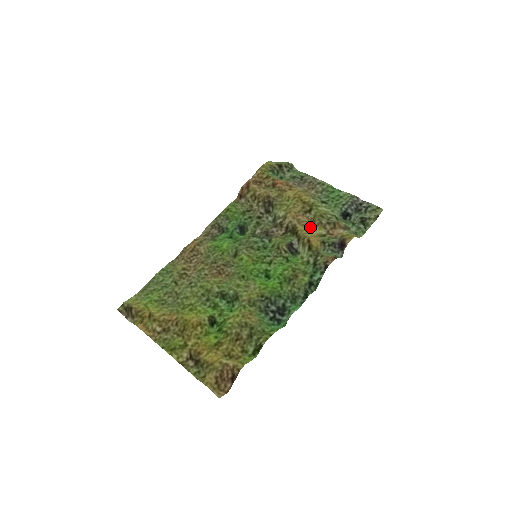
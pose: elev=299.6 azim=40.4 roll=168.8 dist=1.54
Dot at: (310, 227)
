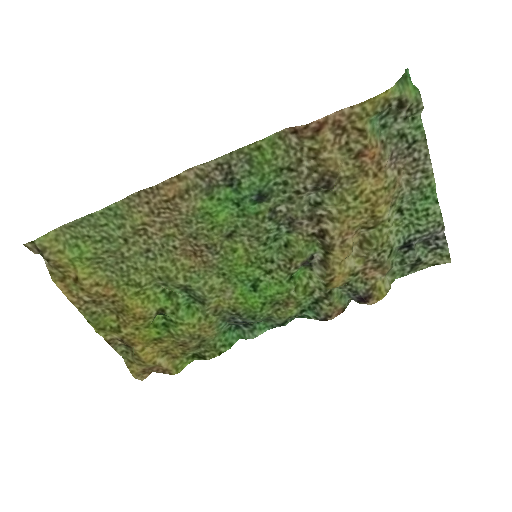
Dot at: (350, 254)
